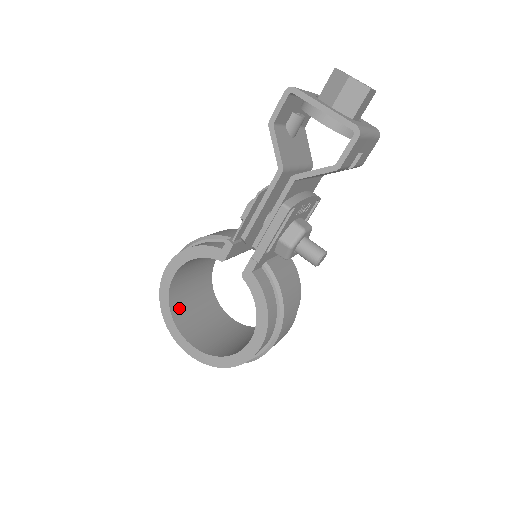
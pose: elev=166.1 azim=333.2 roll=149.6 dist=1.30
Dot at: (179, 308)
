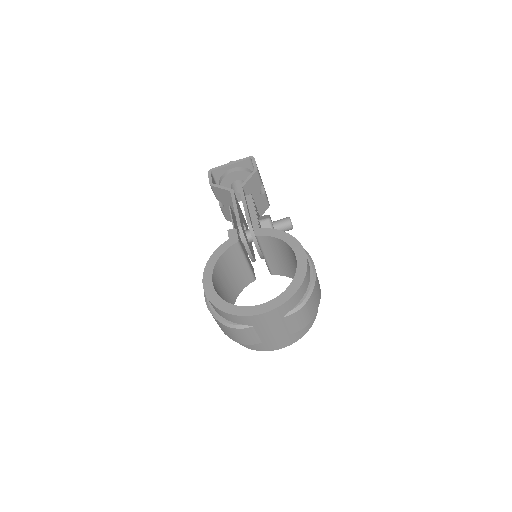
Dot at: occluded
